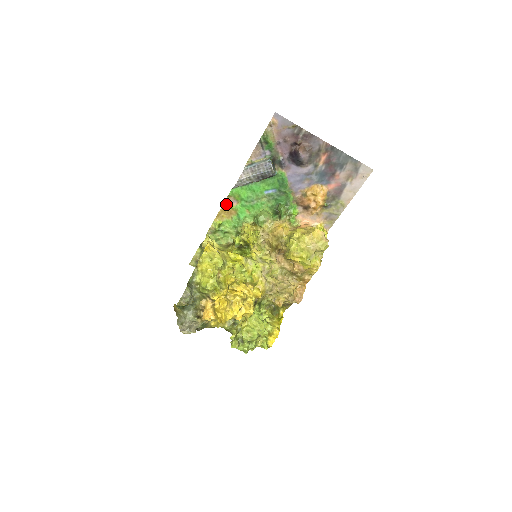
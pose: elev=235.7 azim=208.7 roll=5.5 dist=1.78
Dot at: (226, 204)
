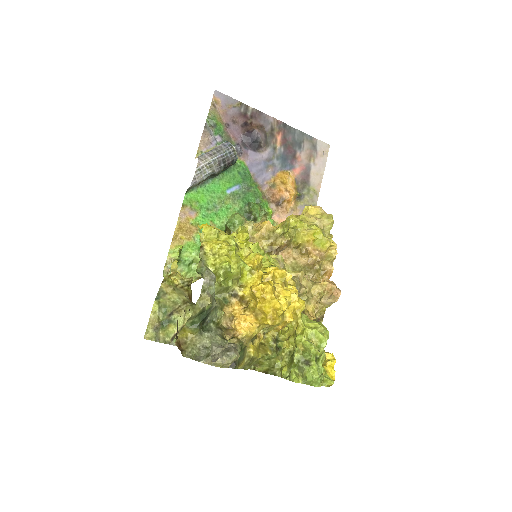
Dot at: (182, 219)
